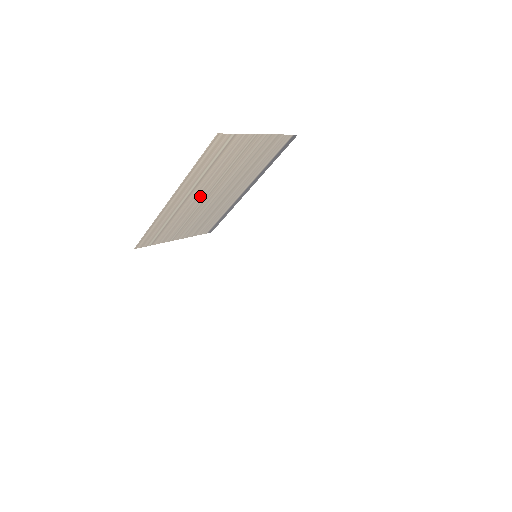
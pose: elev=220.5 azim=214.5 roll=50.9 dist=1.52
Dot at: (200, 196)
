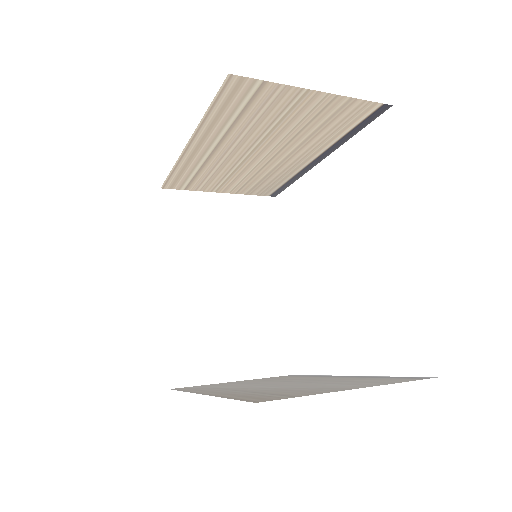
Dot at: (237, 151)
